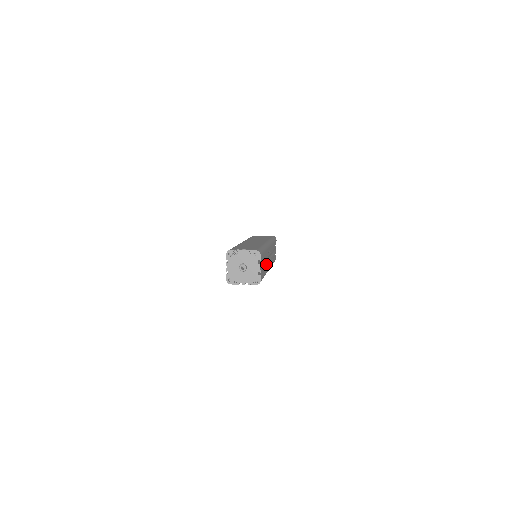
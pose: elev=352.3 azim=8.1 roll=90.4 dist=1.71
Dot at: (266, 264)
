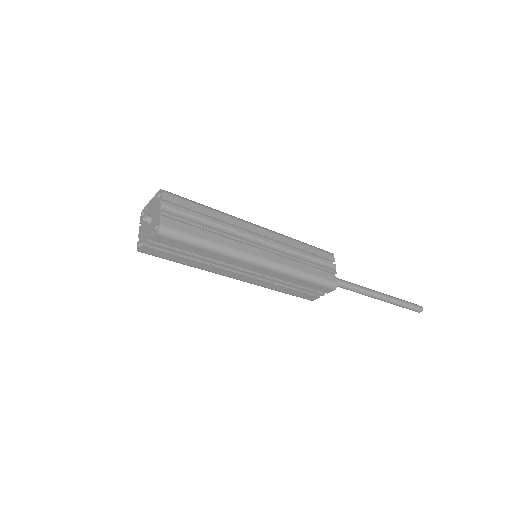
Dot at: (222, 233)
